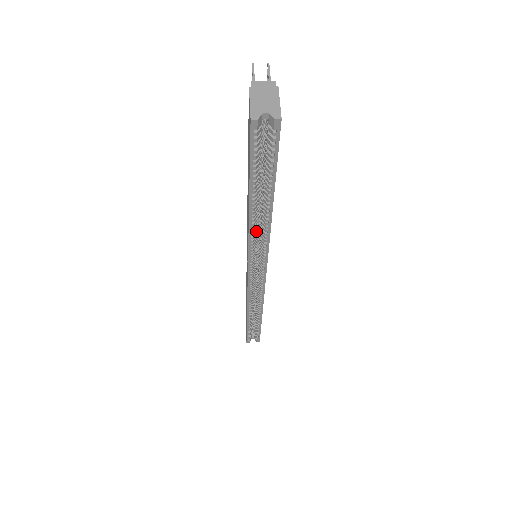
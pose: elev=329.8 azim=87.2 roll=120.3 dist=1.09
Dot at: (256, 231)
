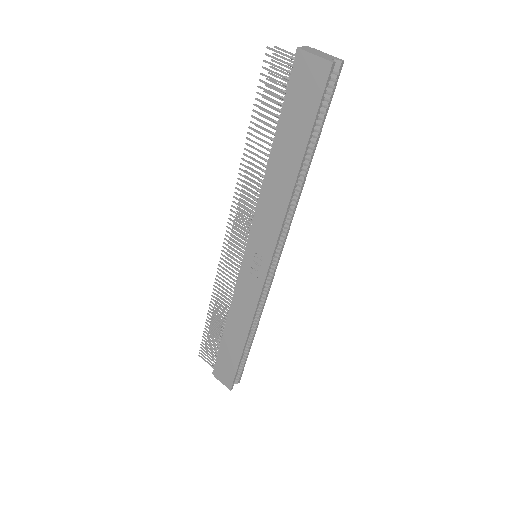
Dot at: occluded
